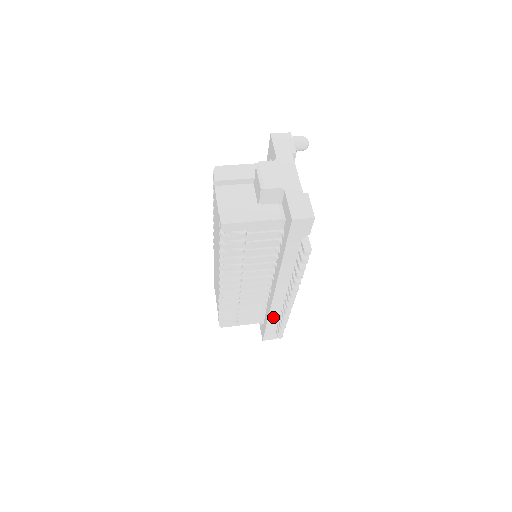
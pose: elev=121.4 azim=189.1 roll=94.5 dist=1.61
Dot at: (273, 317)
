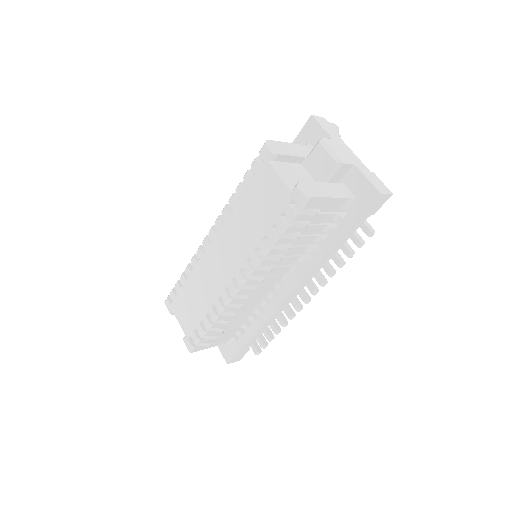
Dot at: (263, 328)
